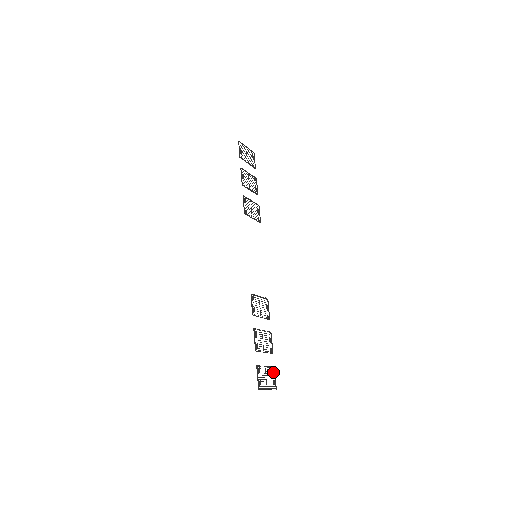
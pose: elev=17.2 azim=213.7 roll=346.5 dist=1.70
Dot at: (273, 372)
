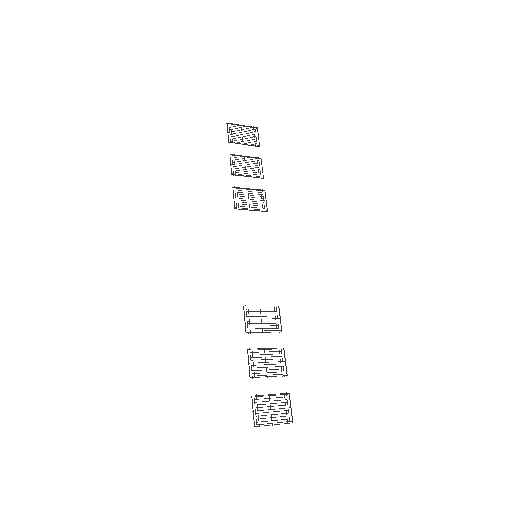
Dot at: occluded
